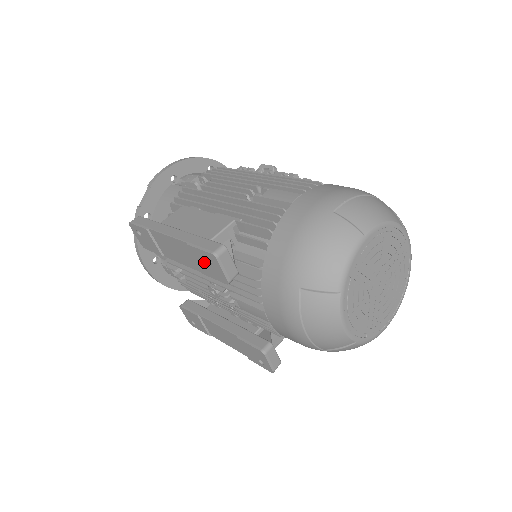
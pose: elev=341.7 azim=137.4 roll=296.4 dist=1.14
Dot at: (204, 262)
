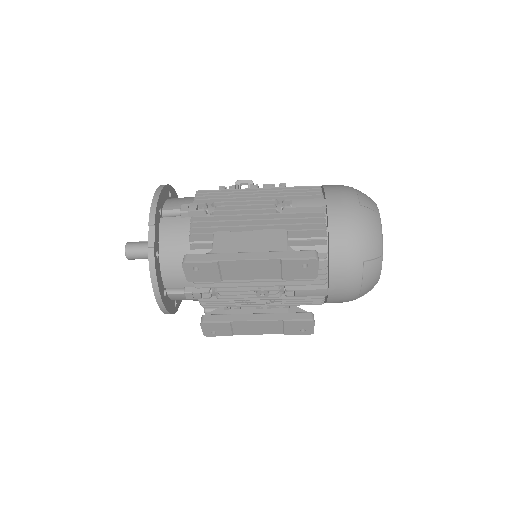
Dot at: (296, 269)
